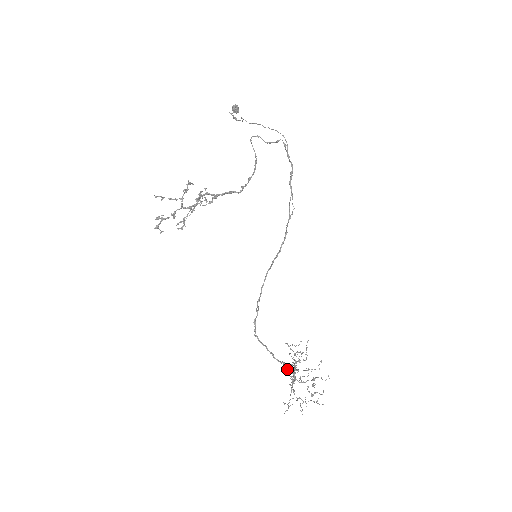
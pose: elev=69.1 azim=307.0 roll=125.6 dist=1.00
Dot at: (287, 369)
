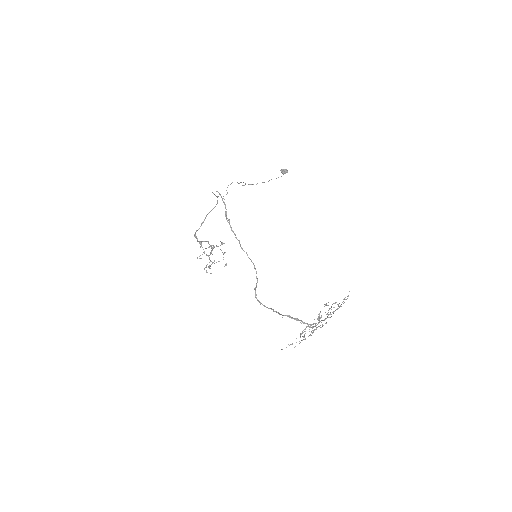
Dot at: occluded
